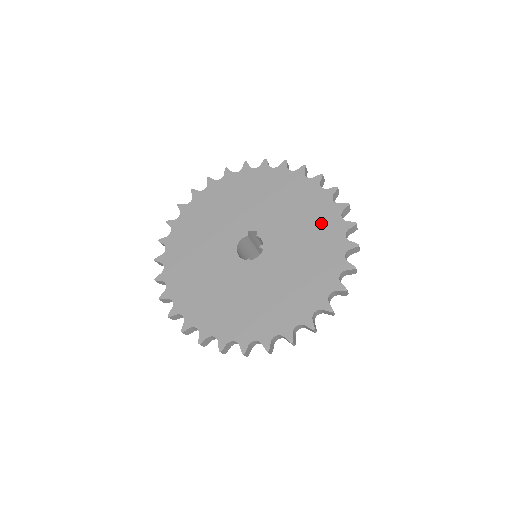
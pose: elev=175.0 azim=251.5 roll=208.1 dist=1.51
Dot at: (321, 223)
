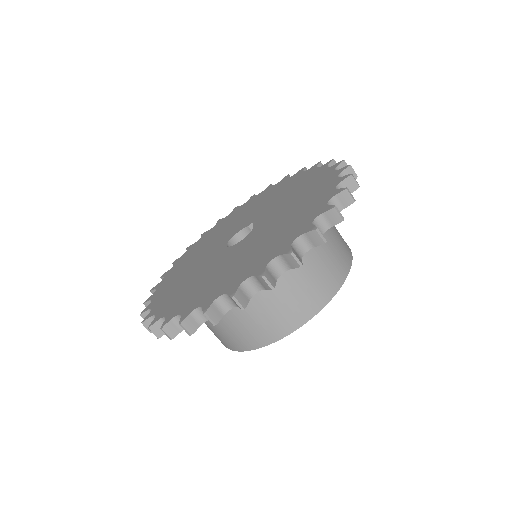
Dot at: (306, 209)
